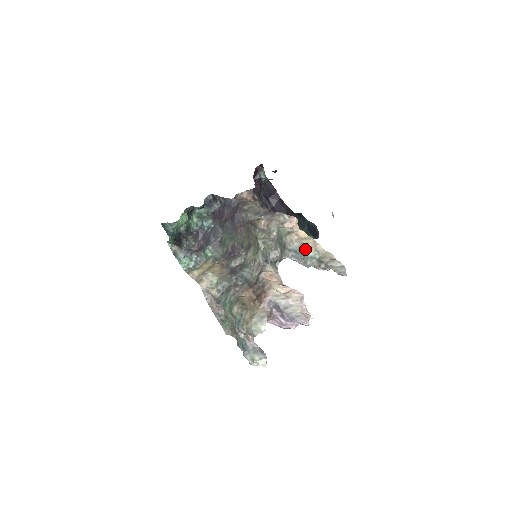
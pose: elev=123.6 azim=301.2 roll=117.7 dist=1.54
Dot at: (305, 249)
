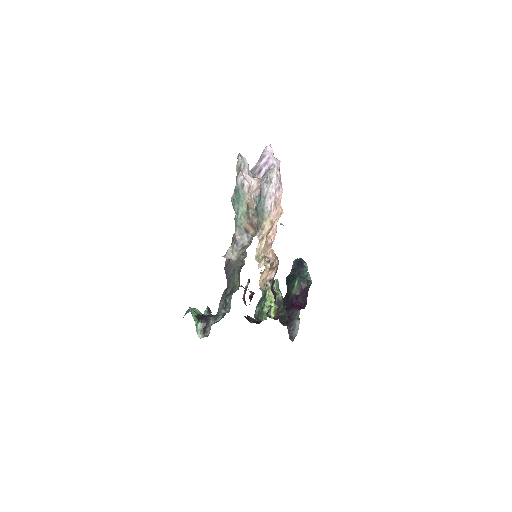
Dot at: occluded
